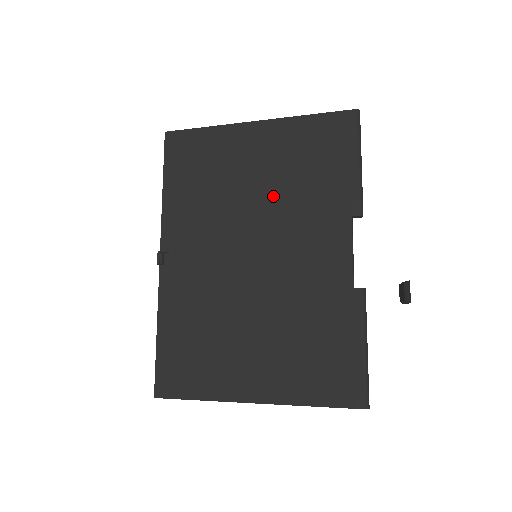
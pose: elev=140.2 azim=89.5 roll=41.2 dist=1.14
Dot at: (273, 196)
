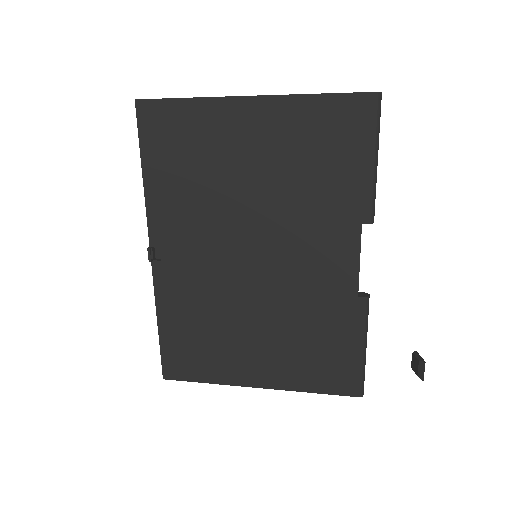
Dot at: (274, 194)
